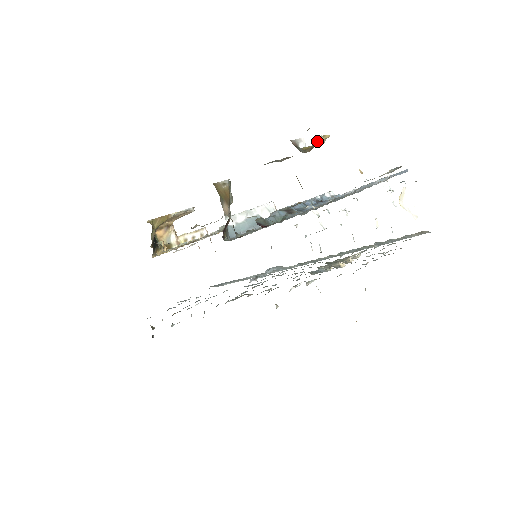
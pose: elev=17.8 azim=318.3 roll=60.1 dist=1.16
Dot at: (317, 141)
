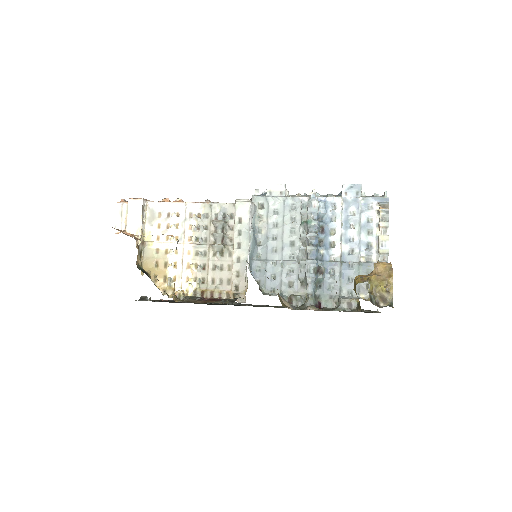
Dot at: (386, 294)
